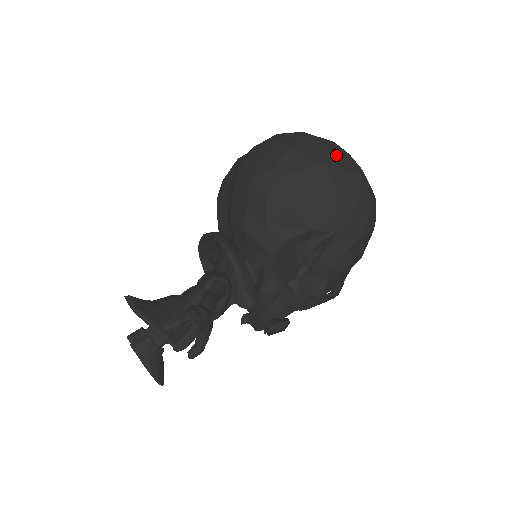
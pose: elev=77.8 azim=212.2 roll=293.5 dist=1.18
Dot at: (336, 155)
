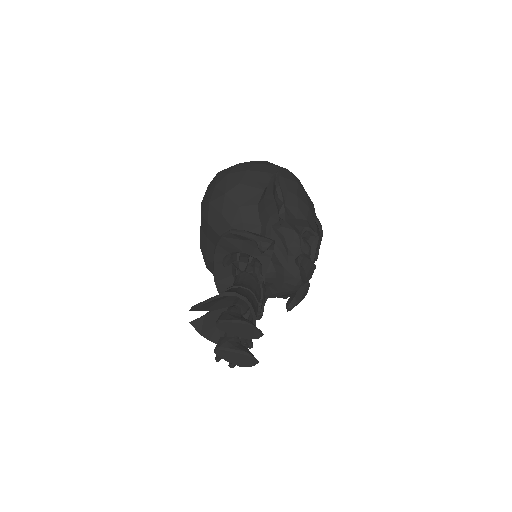
Dot at: occluded
